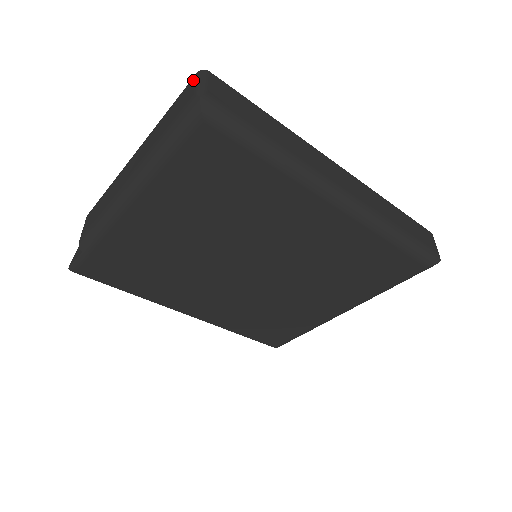
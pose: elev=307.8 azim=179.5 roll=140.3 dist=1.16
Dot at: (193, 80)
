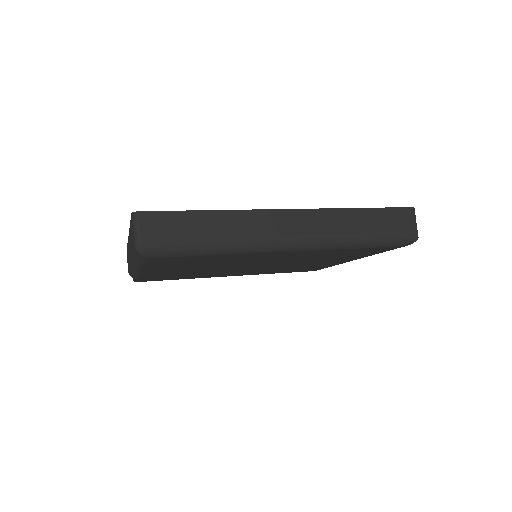
Dot at: (131, 220)
